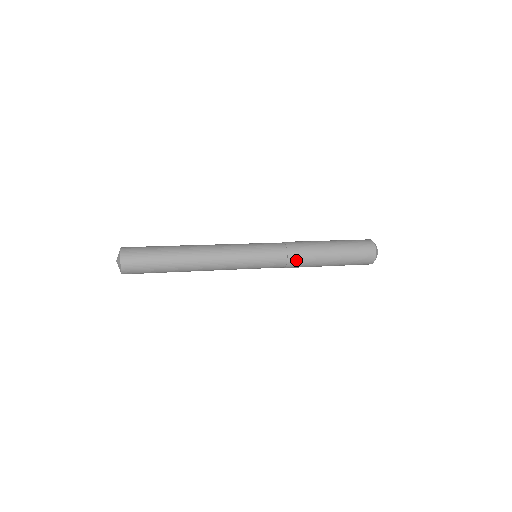
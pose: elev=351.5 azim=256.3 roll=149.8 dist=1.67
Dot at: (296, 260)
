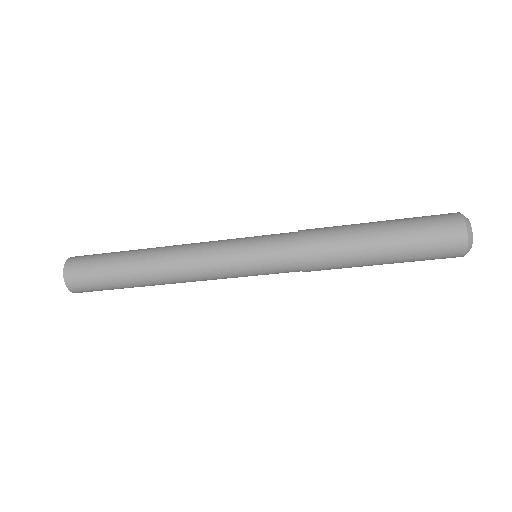
Dot at: (313, 236)
